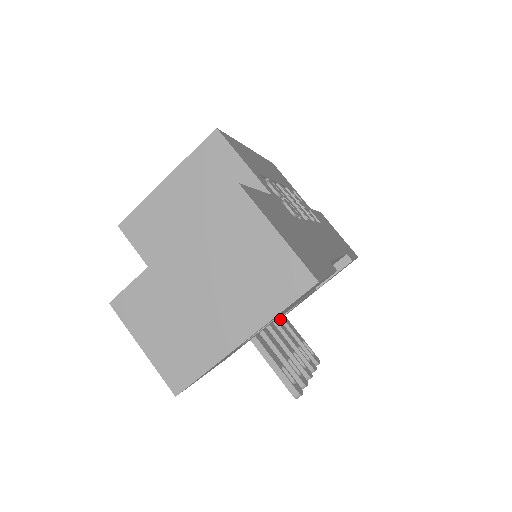
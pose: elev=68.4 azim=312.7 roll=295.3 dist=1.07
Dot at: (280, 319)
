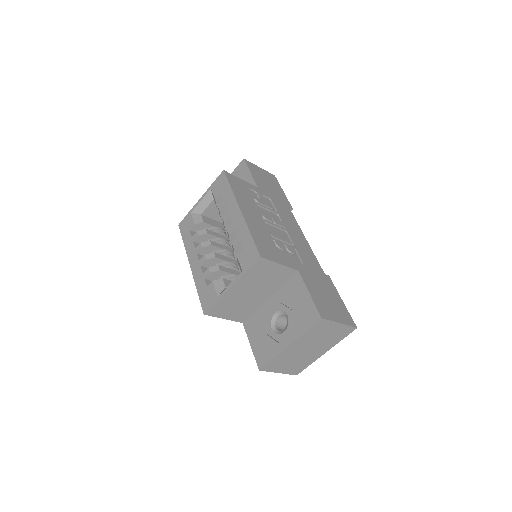
Dot at: occluded
